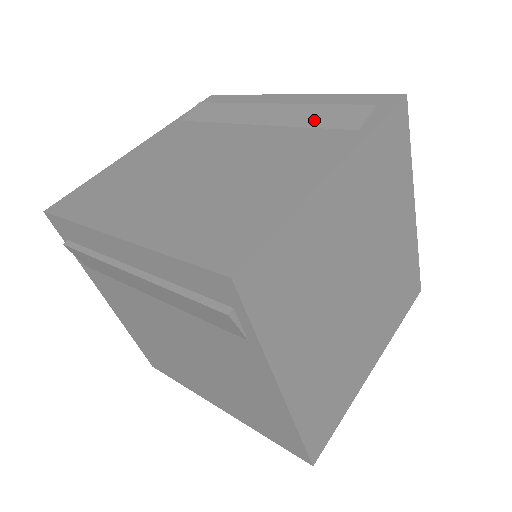
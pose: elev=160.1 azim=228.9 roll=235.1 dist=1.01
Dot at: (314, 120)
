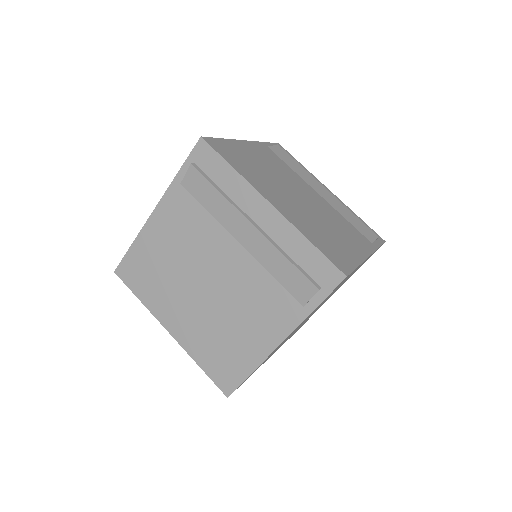
Dot at: (278, 273)
